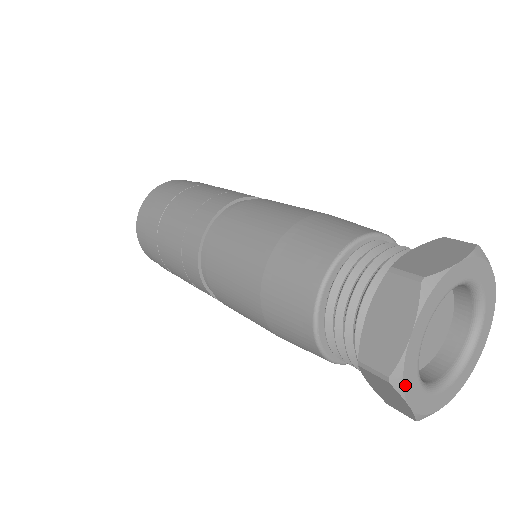
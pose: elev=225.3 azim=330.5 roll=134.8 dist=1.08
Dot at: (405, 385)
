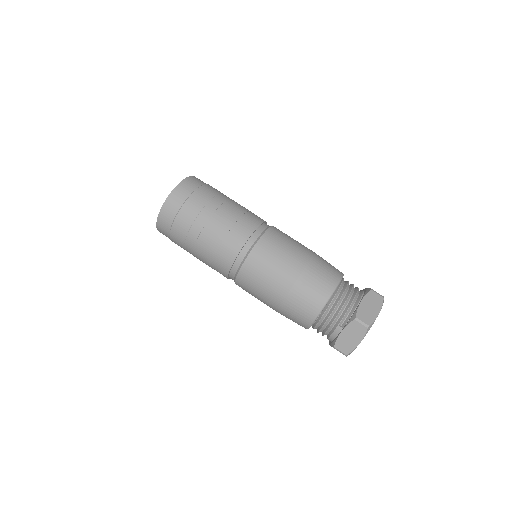
Dot at: occluded
